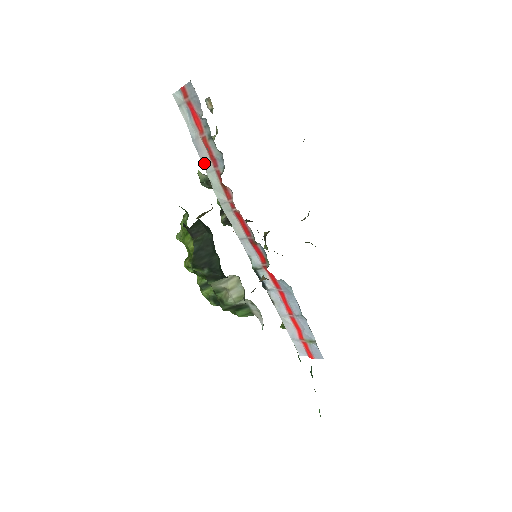
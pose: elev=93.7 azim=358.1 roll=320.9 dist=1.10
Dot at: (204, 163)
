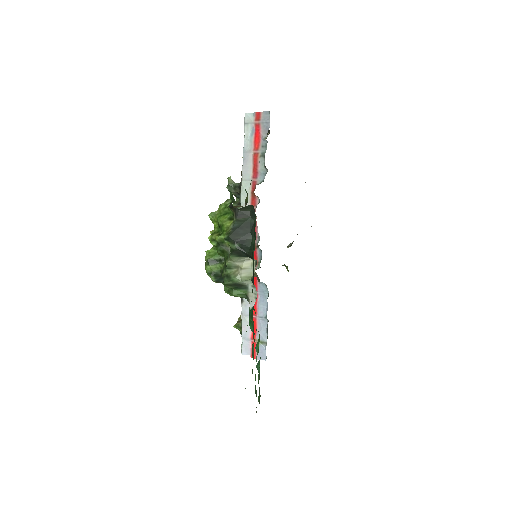
Dot at: (244, 172)
